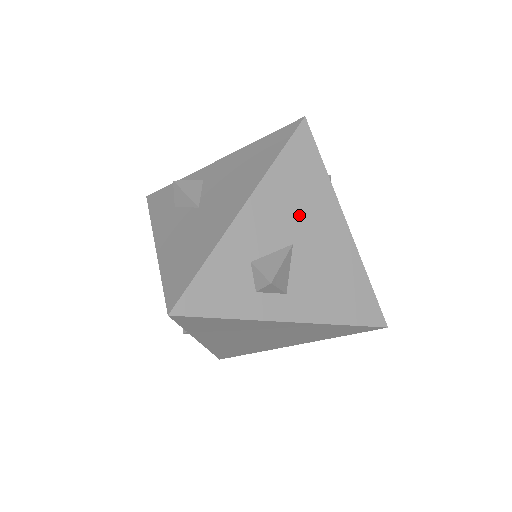
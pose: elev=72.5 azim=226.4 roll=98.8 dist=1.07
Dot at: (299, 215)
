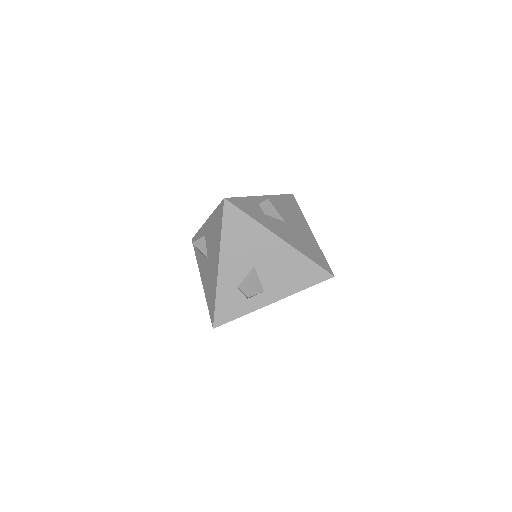
Dot at: (250, 251)
